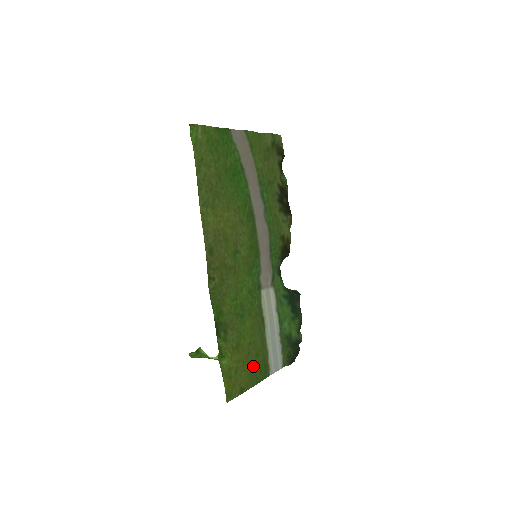
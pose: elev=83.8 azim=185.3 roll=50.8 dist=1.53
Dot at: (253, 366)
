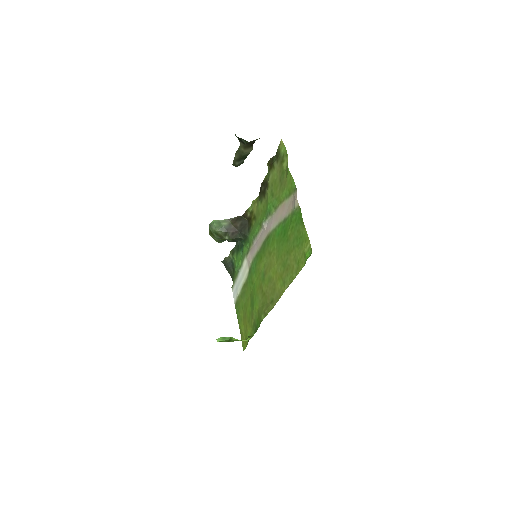
Dot at: (242, 316)
